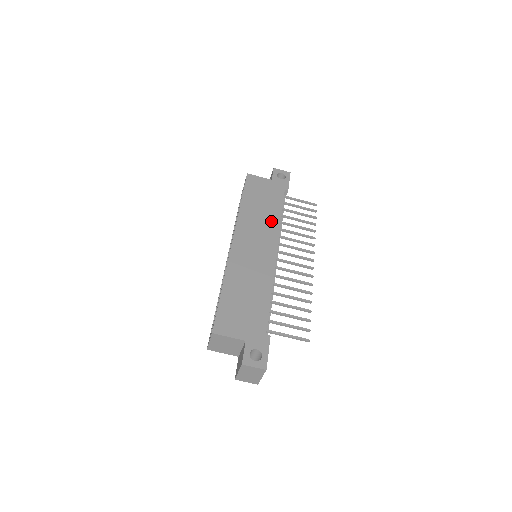
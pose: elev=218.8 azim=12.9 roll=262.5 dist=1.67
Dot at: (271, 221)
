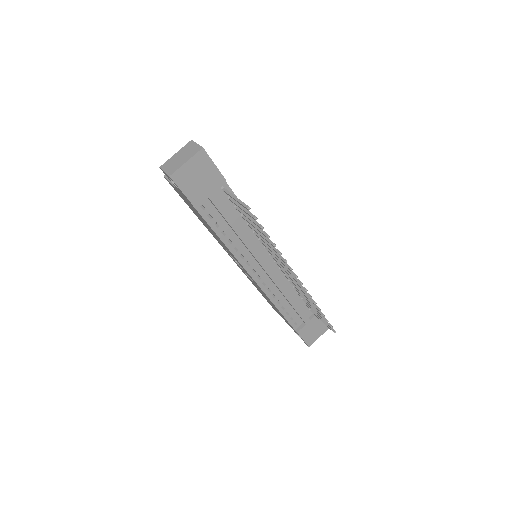
Dot at: occluded
